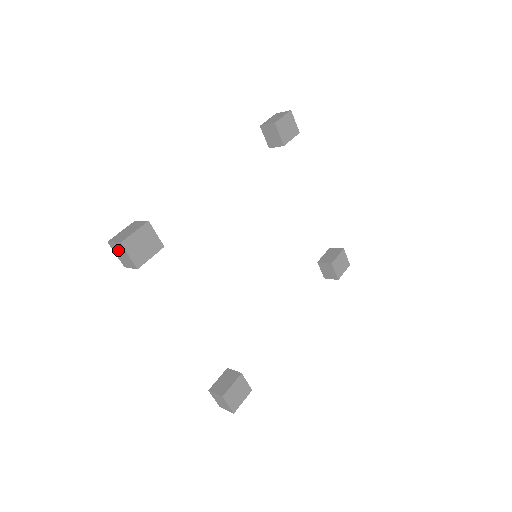
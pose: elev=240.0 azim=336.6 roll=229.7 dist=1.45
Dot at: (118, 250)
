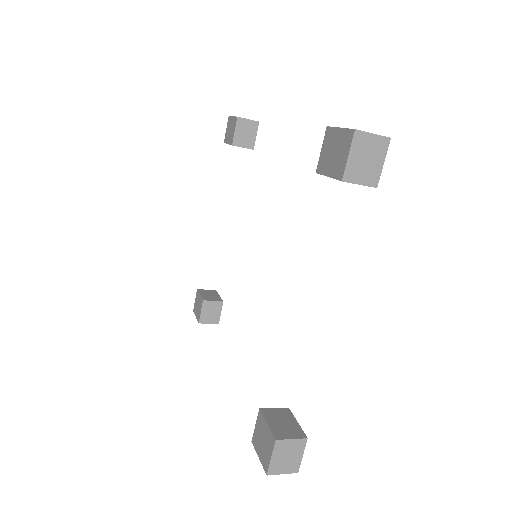
Dot at: (367, 148)
